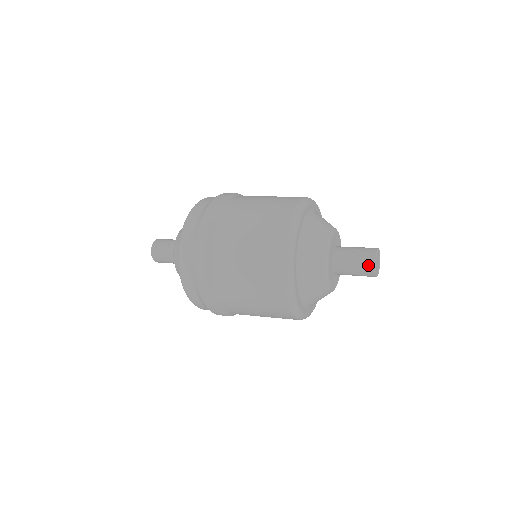
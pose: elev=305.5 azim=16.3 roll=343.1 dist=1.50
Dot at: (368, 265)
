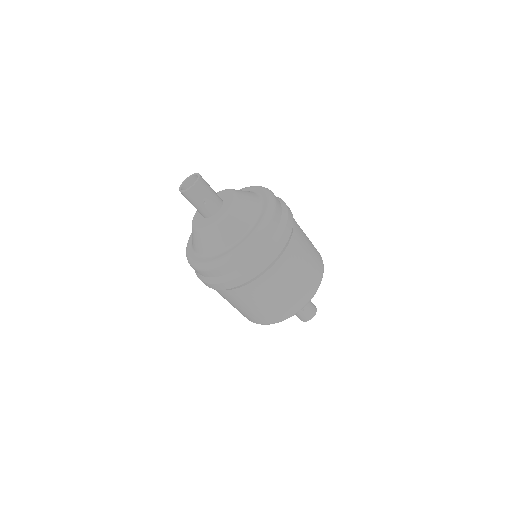
Dot at: (301, 319)
